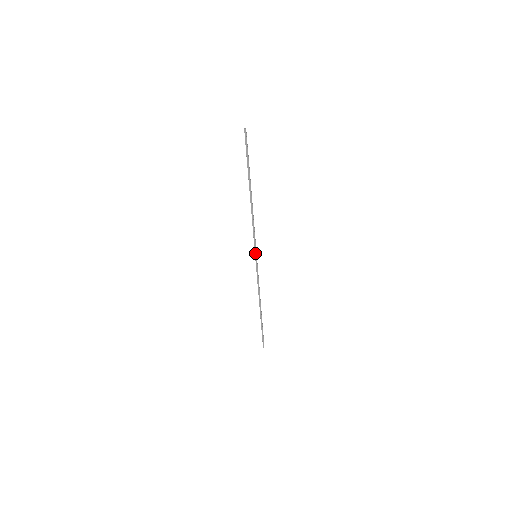
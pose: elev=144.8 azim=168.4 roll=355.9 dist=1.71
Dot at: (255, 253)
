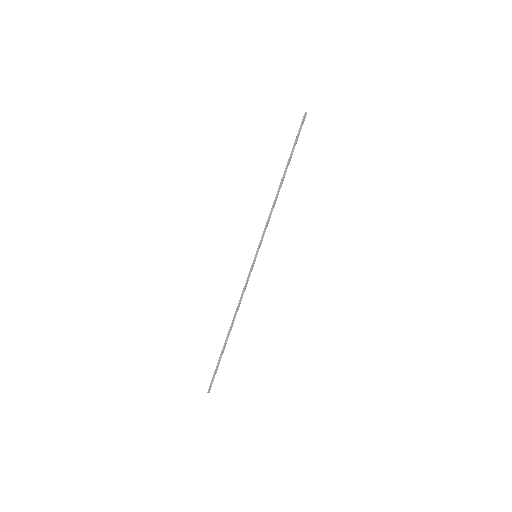
Dot at: (257, 251)
